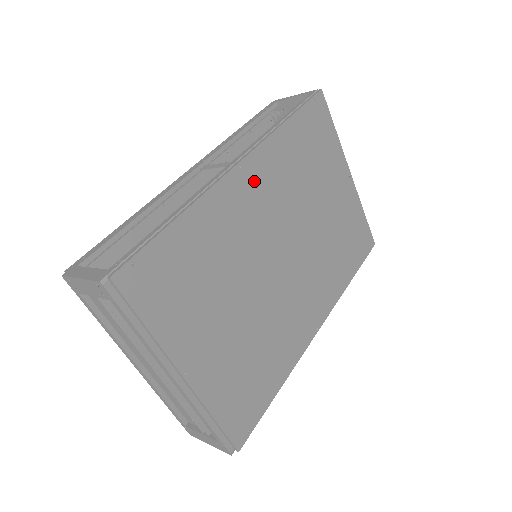
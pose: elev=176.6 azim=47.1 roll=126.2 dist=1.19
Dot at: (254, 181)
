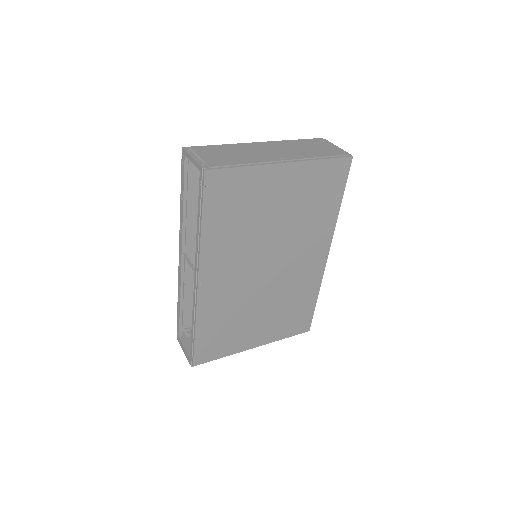
Dot at: (215, 275)
